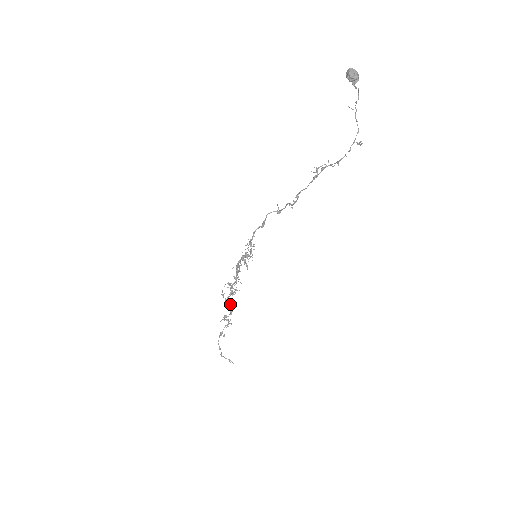
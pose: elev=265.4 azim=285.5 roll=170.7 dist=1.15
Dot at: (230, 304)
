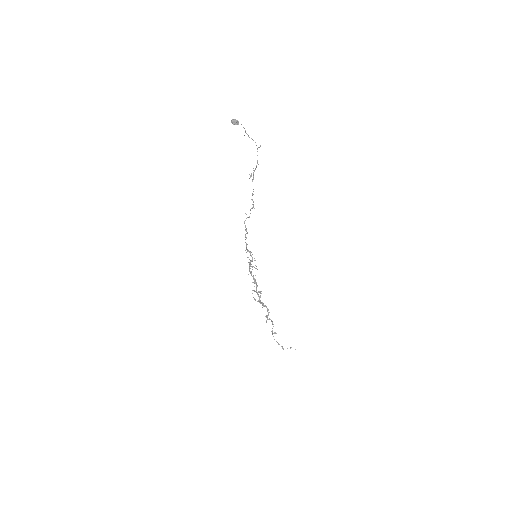
Dot at: (264, 305)
